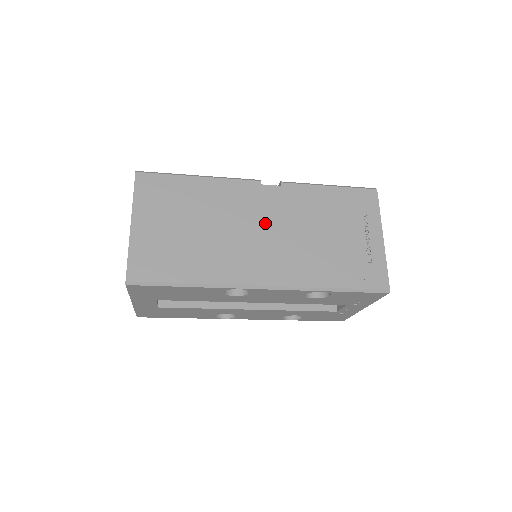
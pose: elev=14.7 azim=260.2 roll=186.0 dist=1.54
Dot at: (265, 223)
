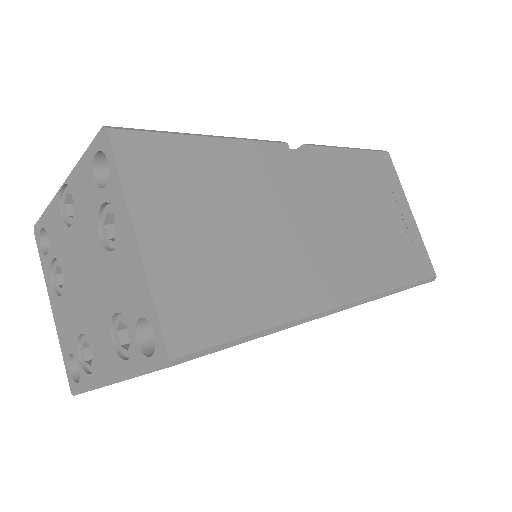
Dot at: (313, 209)
